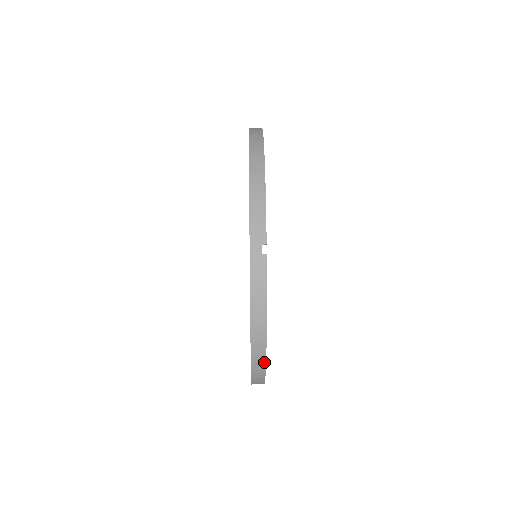
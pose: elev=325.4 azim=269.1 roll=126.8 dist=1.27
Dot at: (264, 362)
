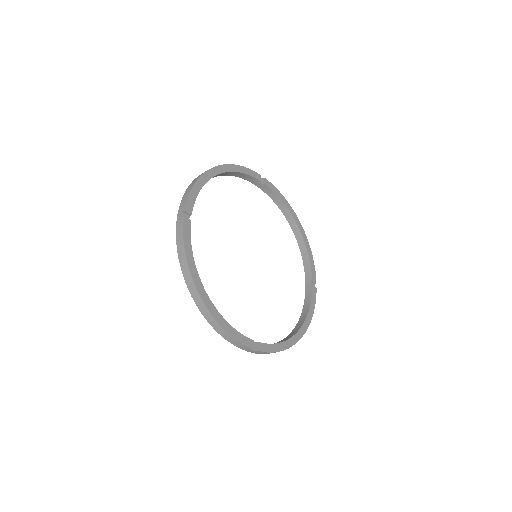
Dot at: (214, 168)
